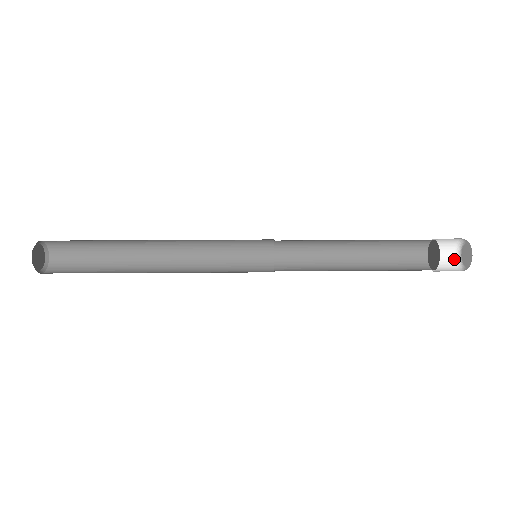
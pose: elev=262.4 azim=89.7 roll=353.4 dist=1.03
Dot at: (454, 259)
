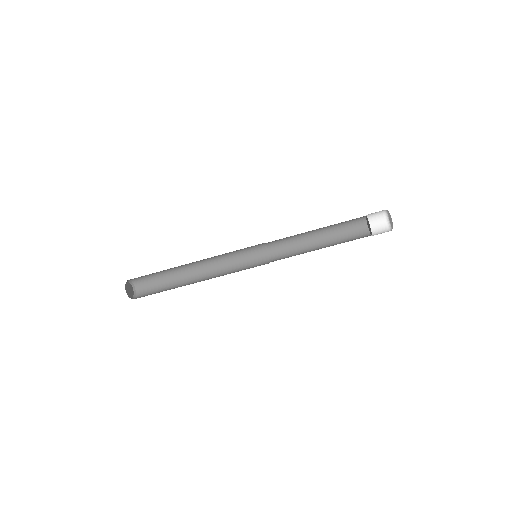
Dot at: (388, 229)
